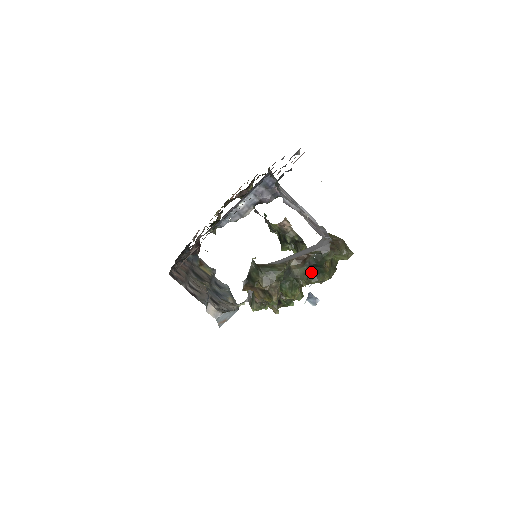
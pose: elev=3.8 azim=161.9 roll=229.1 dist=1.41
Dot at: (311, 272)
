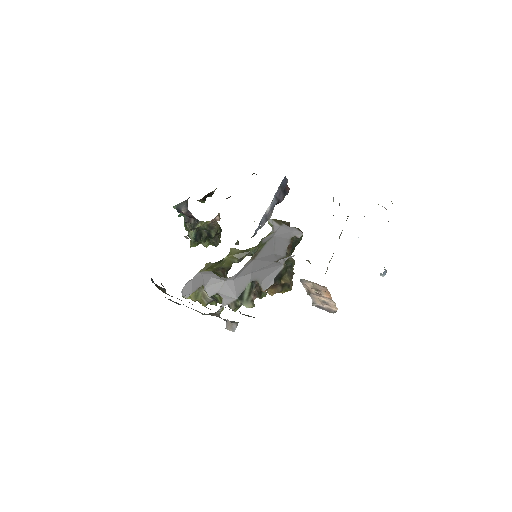
Dot at: occluded
